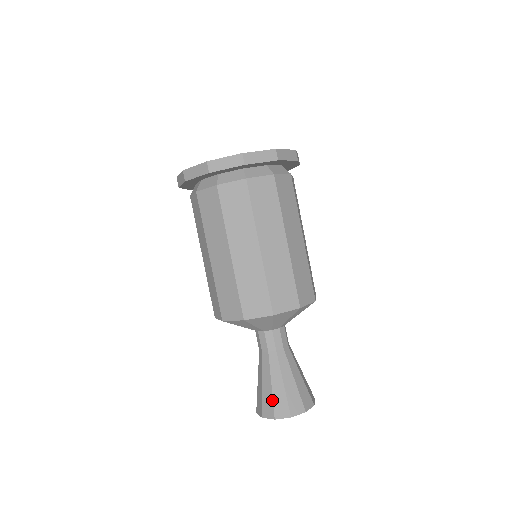
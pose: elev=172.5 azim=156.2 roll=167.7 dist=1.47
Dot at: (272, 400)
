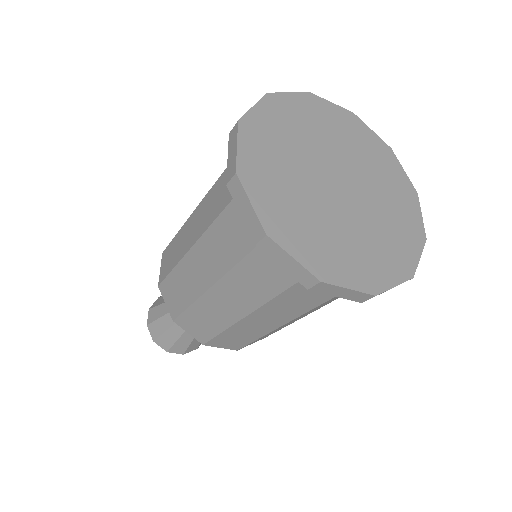
Dot at: (162, 333)
